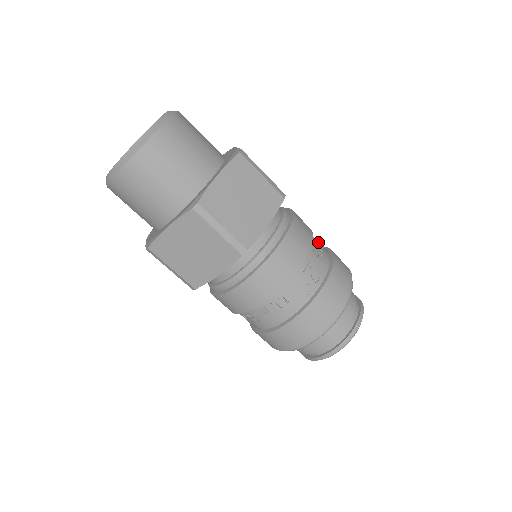
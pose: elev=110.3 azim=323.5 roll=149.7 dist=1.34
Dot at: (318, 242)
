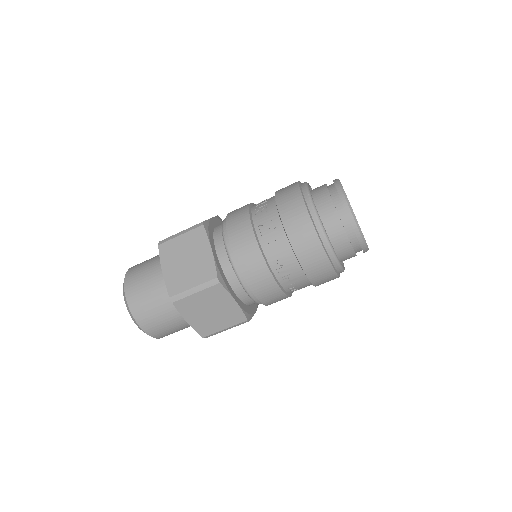
Dot at: (263, 201)
